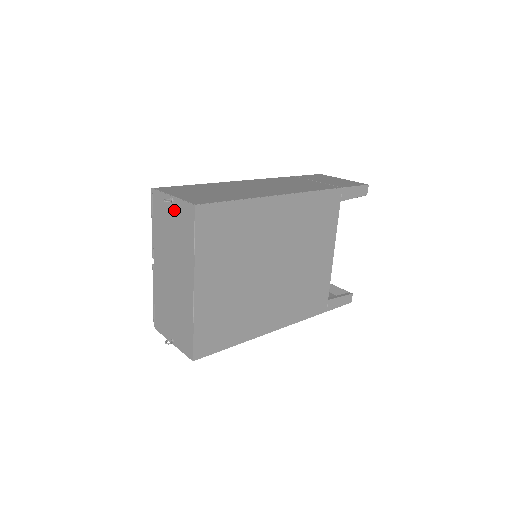
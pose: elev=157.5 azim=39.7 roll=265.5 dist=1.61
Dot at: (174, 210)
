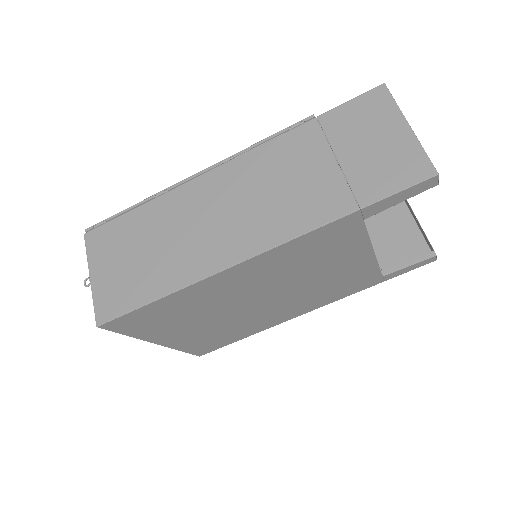
Dot at: occluded
